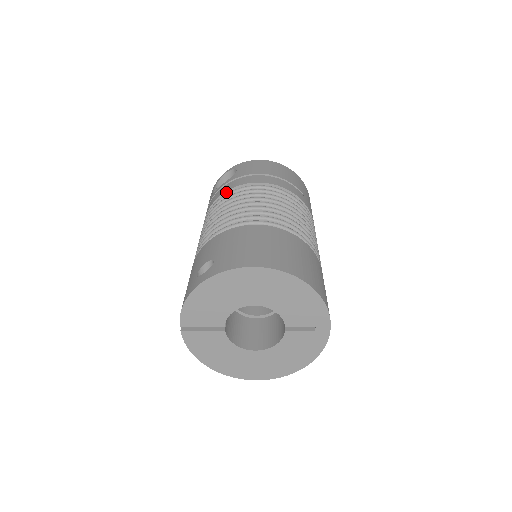
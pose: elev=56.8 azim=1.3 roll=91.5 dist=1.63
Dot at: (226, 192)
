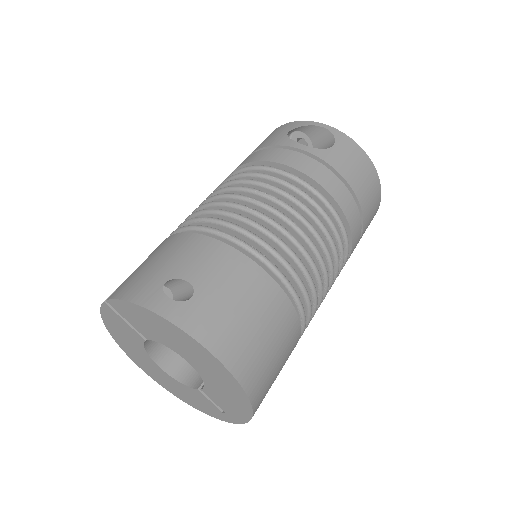
Dot at: (296, 170)
